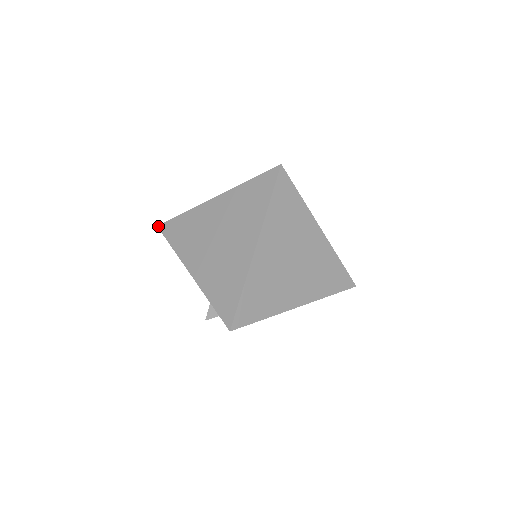
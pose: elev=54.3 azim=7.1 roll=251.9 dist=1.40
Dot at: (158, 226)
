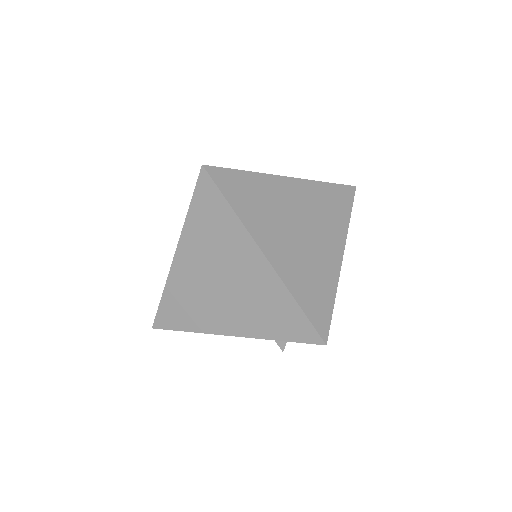
Dot at: (153, 328)
